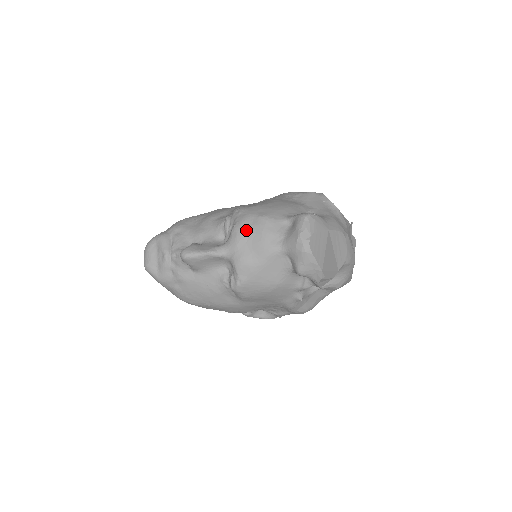
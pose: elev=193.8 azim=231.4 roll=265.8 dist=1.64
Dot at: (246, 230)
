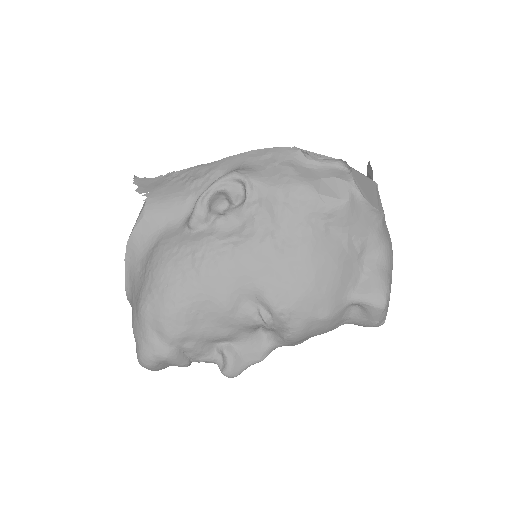
Dot at: (306, 336)
